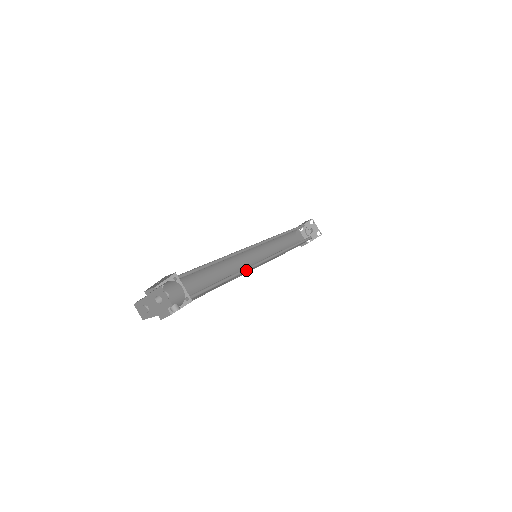
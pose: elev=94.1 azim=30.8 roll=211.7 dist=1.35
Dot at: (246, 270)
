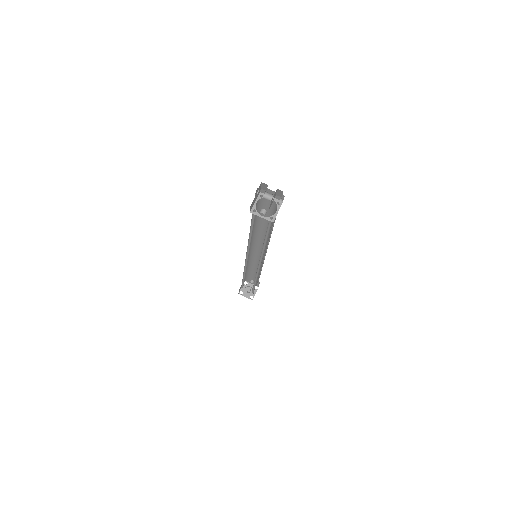
Dot at: (261, 252)
